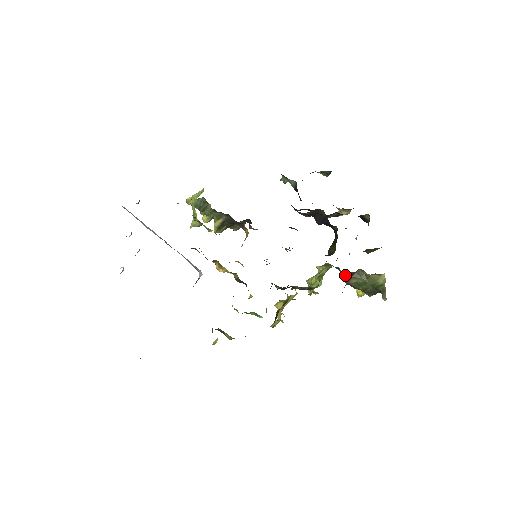
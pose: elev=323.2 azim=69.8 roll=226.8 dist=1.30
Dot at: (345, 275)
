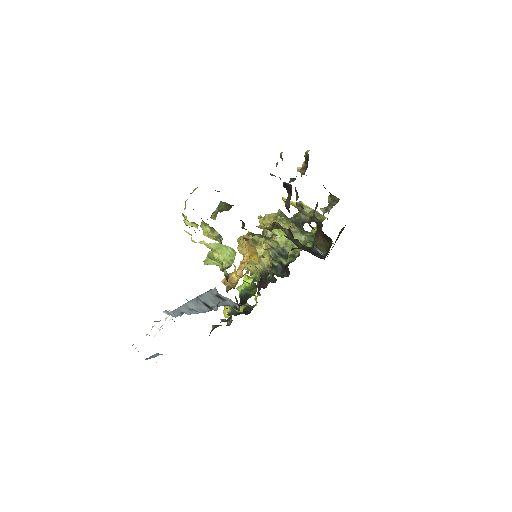
Dot at: (302, 227)
